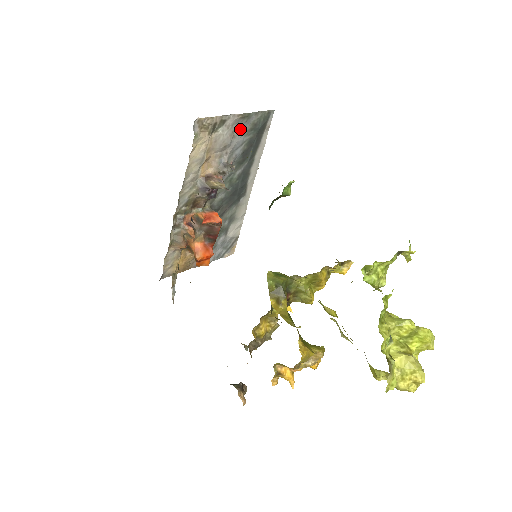
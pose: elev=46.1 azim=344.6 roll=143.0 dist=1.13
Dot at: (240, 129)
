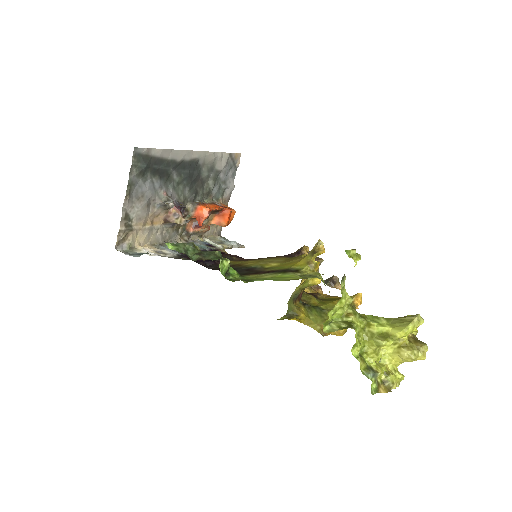
Dot at: (138, 190)
